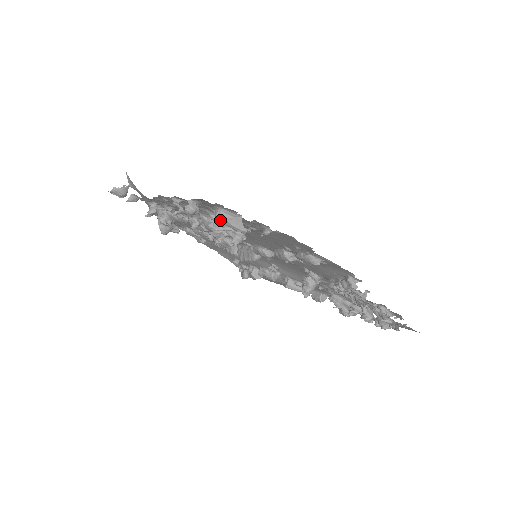
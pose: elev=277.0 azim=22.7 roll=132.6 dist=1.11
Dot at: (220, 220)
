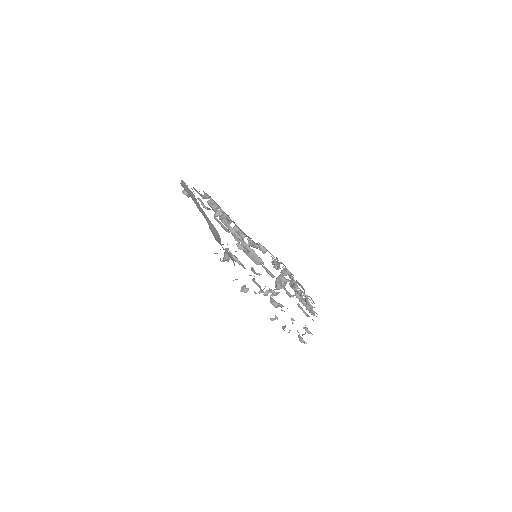
Dot at: (300, 341)
